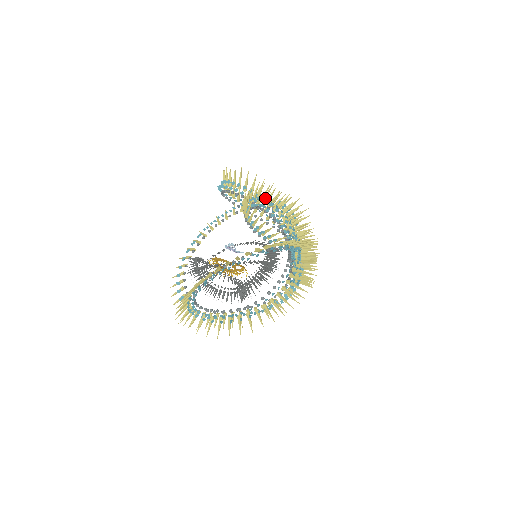
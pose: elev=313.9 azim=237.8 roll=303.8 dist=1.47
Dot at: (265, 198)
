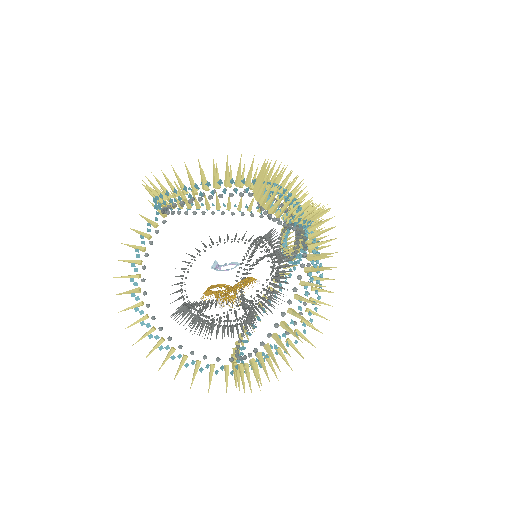
Dot at: (264, 181)
